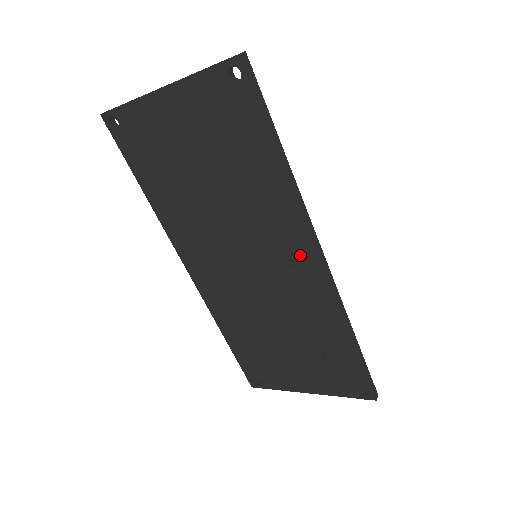
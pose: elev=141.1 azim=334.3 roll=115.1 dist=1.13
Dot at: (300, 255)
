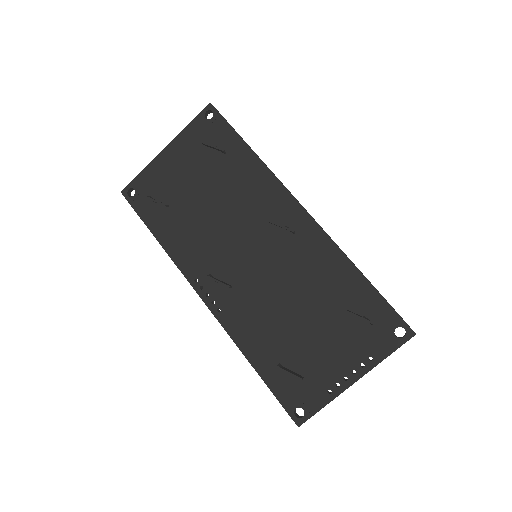
Dot at: (287, 214)
